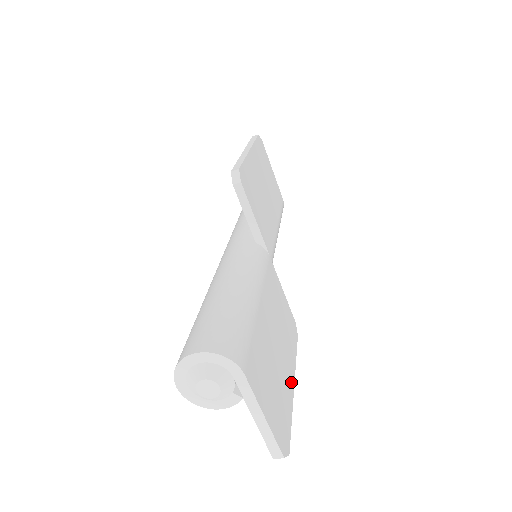
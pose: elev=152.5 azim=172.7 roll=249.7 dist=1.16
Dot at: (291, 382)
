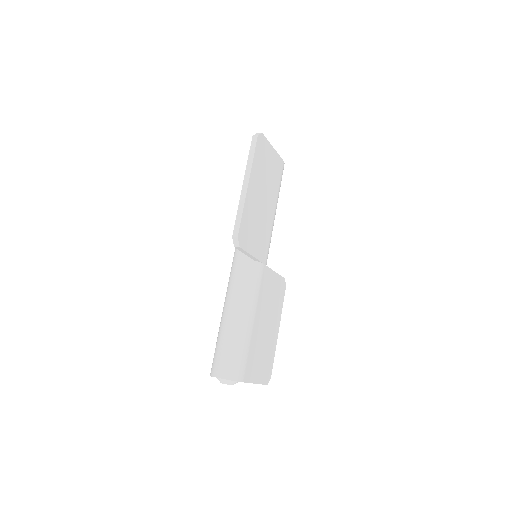
Dot at: (276, 333)
